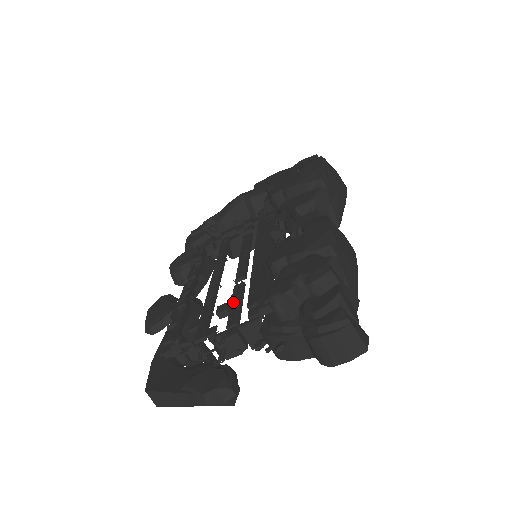
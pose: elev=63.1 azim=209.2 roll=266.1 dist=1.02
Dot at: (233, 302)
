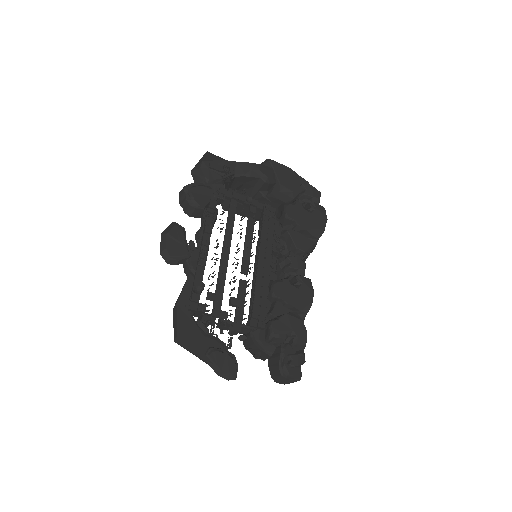
Dot at: (240, 298)
